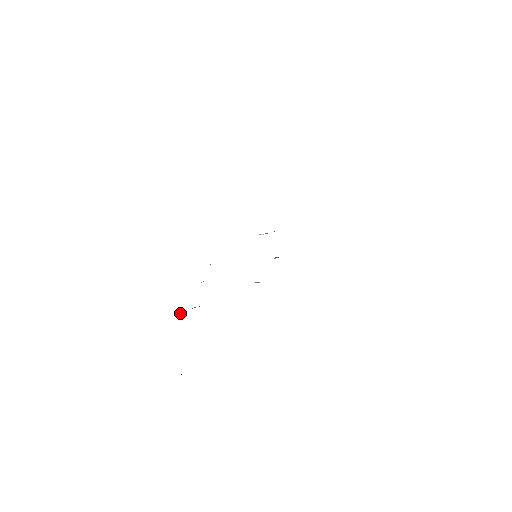
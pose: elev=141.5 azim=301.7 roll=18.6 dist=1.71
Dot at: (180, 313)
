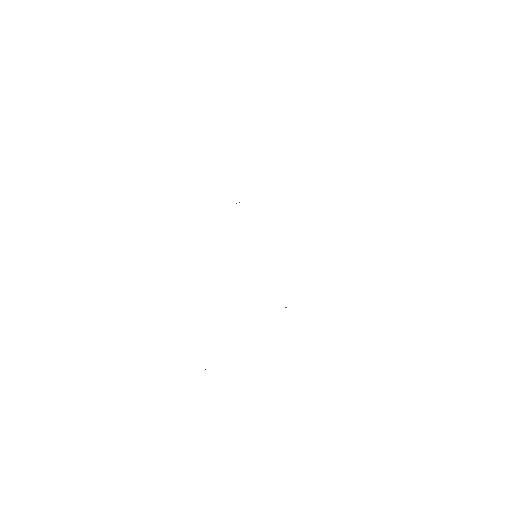
Dot at: occluded
